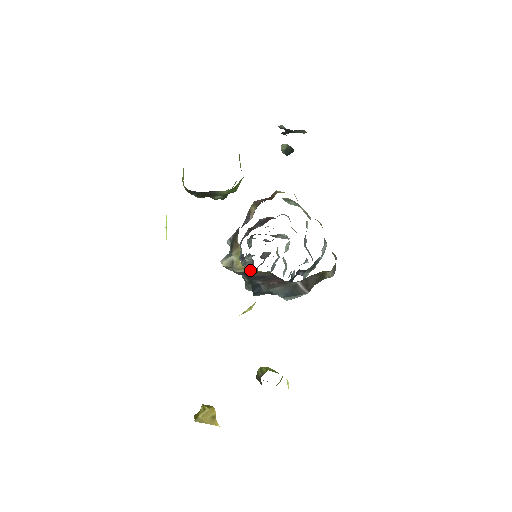
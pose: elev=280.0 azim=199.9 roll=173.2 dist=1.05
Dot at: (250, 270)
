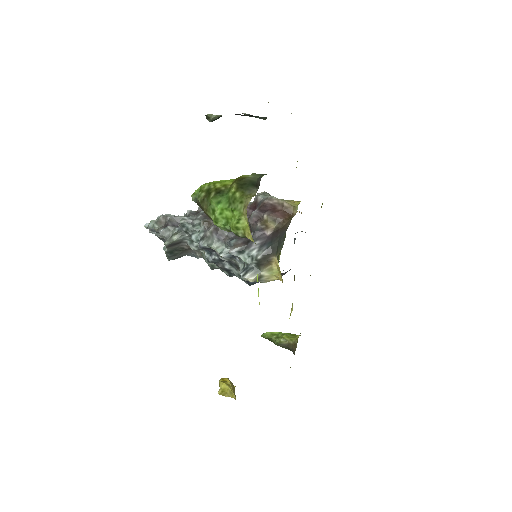
Dot at: occluded
